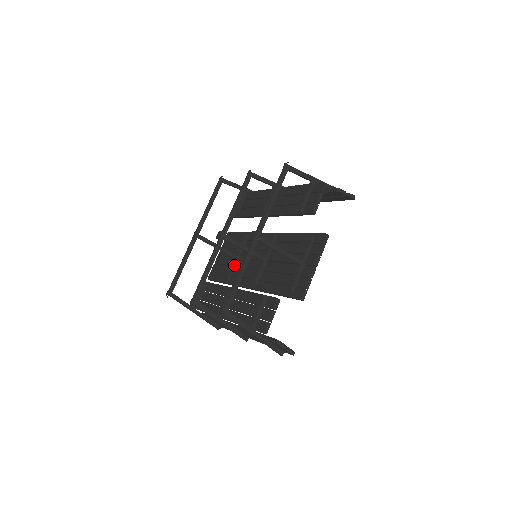
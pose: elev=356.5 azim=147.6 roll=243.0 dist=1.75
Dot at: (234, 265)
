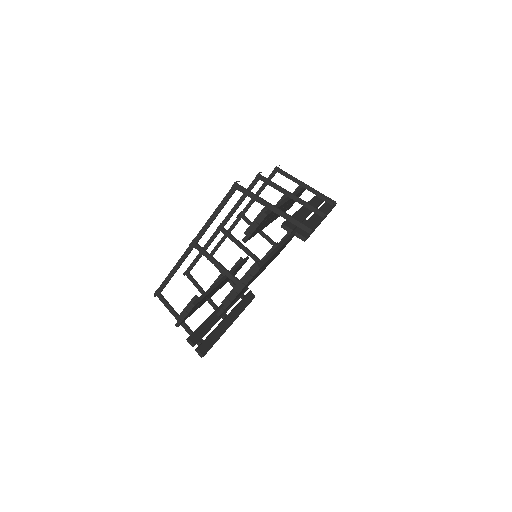
Dot at: occluded
